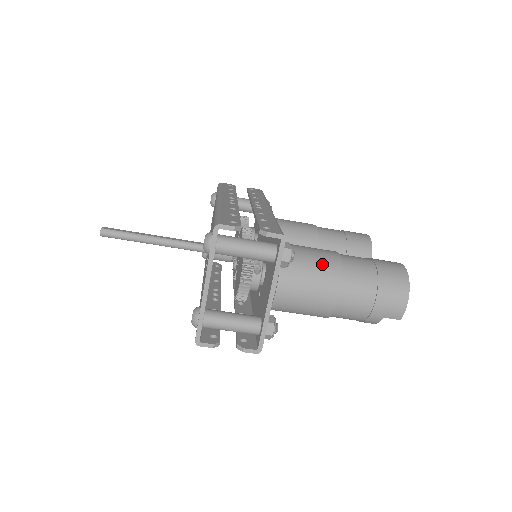
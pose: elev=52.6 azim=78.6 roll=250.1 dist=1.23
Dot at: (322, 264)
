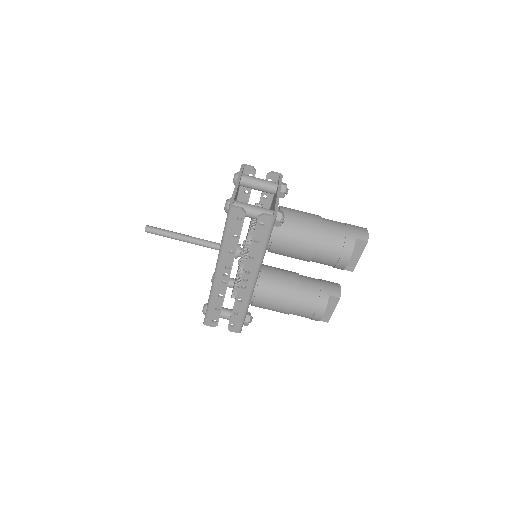
Dot at: occluded
